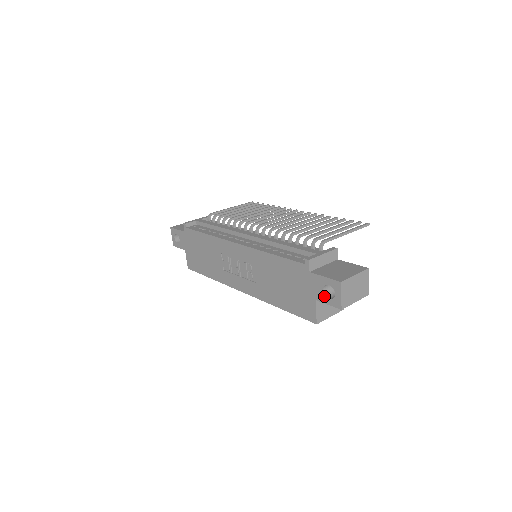
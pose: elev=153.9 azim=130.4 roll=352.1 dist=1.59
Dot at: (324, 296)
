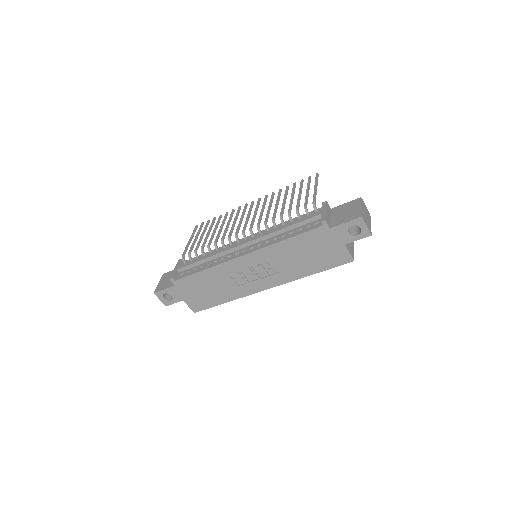
Dot at: (352, 236)
